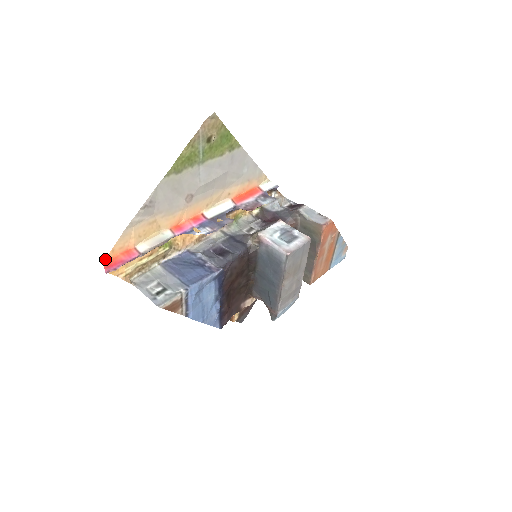
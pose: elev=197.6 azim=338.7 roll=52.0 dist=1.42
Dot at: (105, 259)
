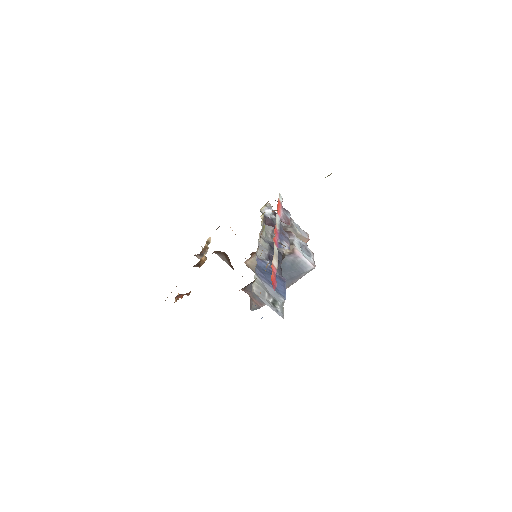
Dot at: occluded
